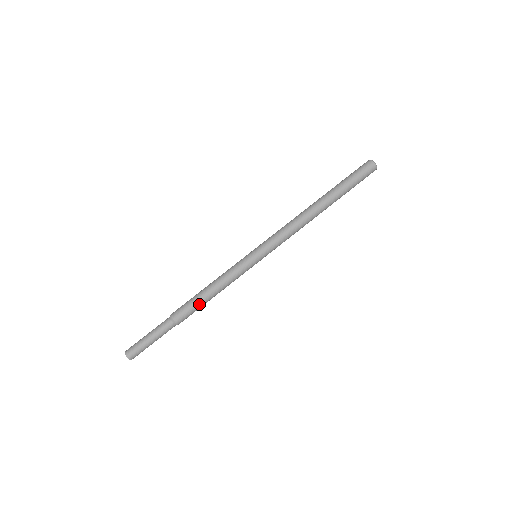
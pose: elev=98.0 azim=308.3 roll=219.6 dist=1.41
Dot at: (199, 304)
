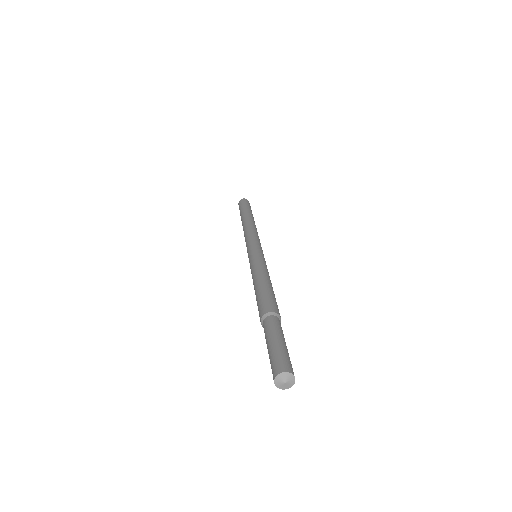
Dot at: (274, 295)
